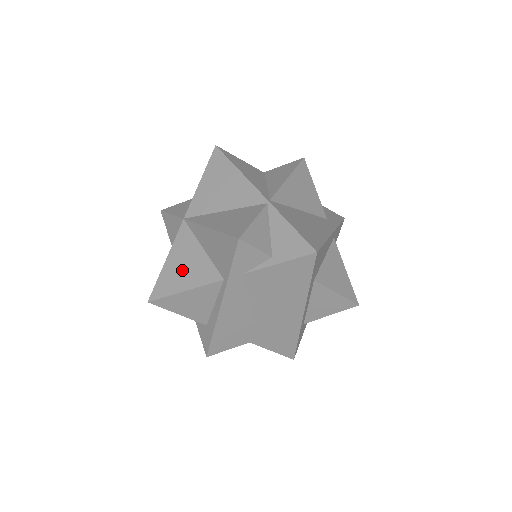
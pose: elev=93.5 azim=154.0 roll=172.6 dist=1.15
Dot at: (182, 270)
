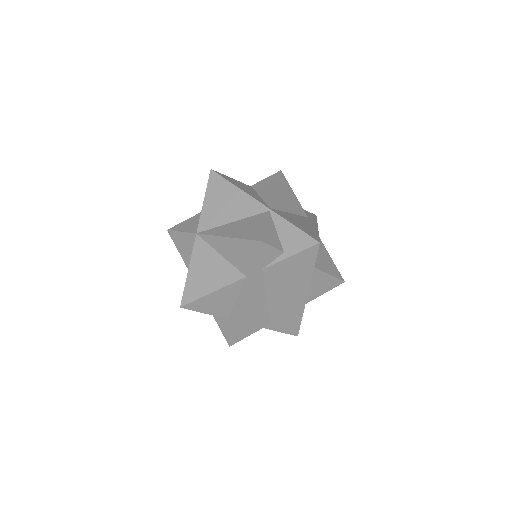
Dot at: (206, 276)
